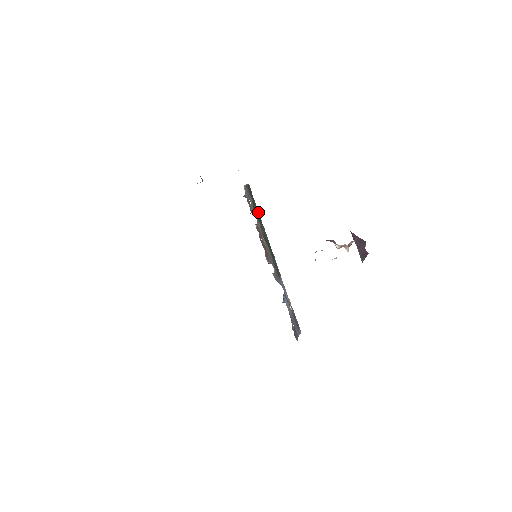
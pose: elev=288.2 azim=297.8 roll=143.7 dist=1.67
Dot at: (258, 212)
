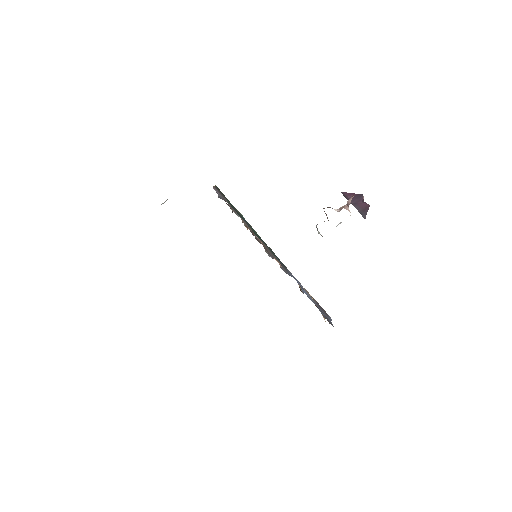
Dot at: (237, 211)
